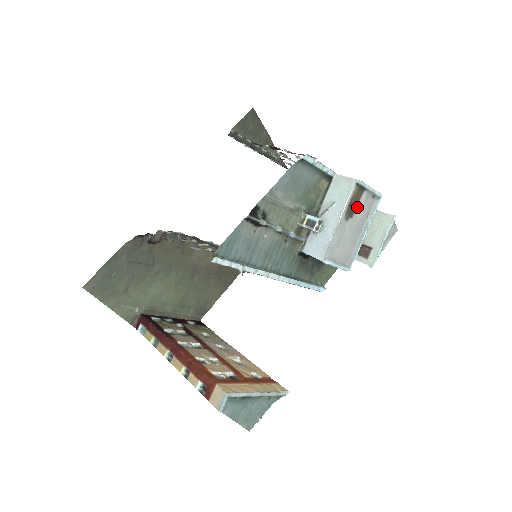
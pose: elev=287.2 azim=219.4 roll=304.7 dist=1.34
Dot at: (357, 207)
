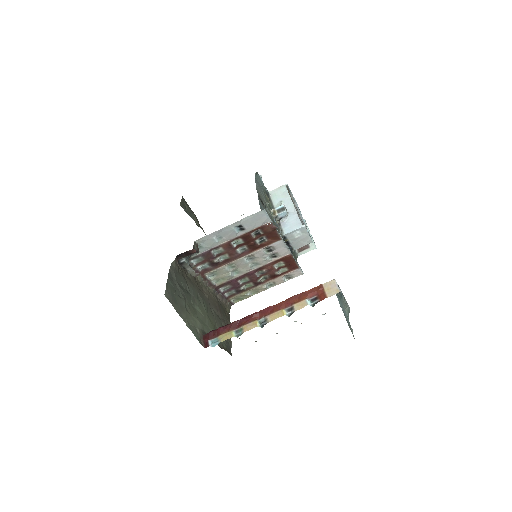
Dot at: (293, 202)
